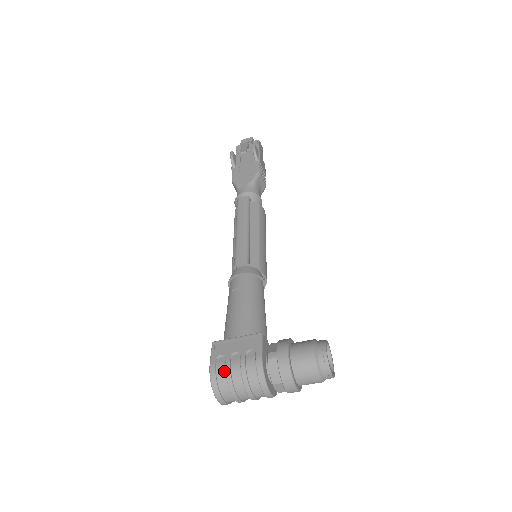
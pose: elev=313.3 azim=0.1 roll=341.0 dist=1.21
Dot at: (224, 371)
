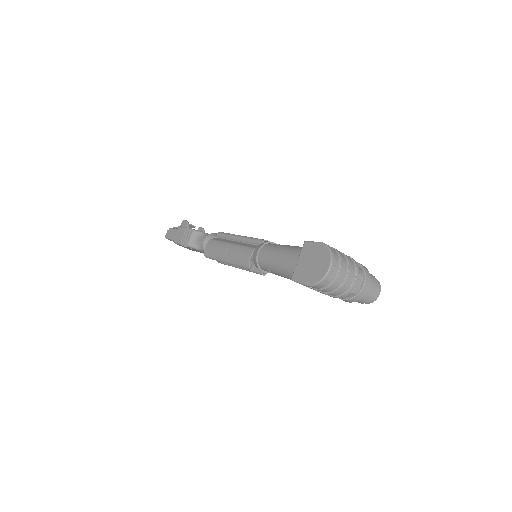
Dot at: (333, 249)
